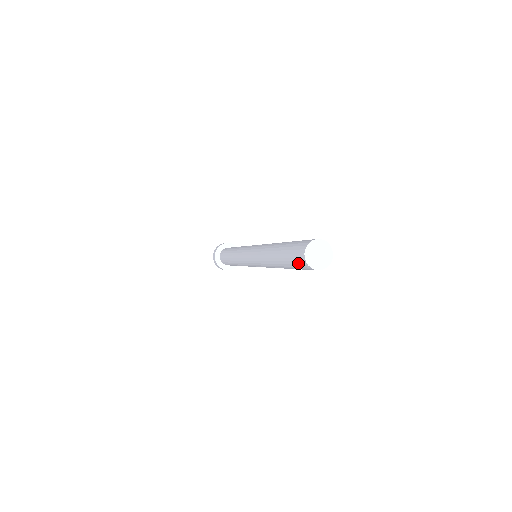
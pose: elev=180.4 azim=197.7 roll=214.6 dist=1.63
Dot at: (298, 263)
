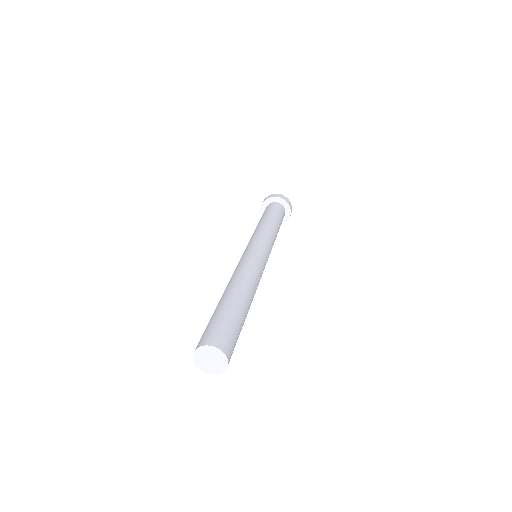
Dot at: occluded
